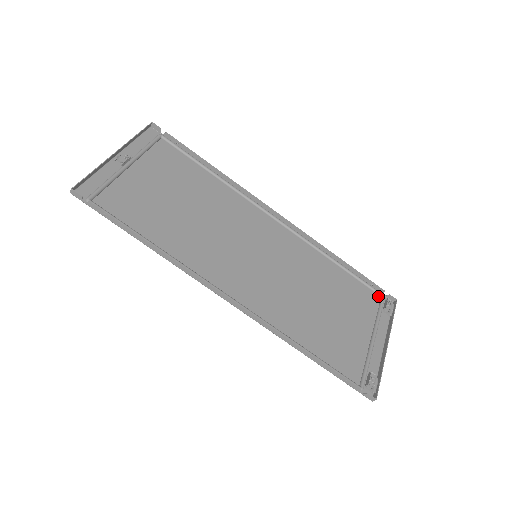
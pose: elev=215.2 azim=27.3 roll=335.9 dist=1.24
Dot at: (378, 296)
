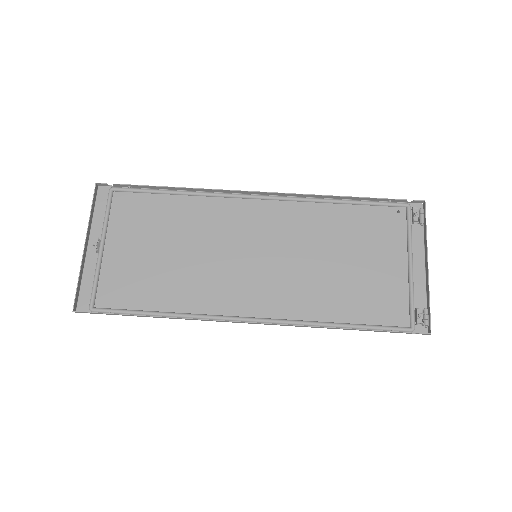
Dot at: (402, 208)
